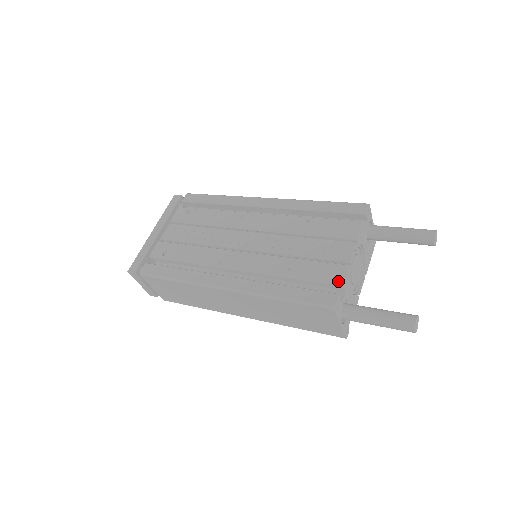
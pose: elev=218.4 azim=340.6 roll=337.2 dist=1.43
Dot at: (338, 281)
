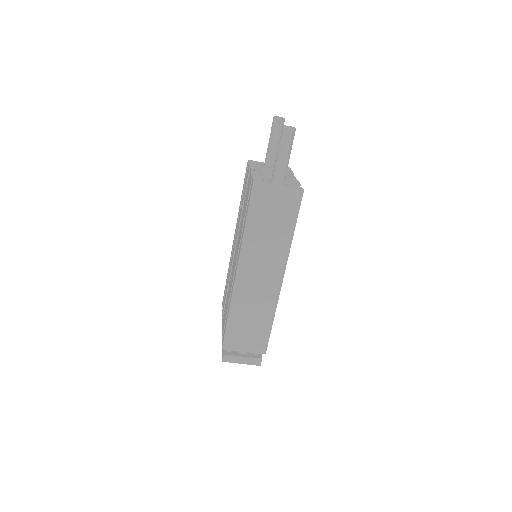
Dot at: (251, 180)
